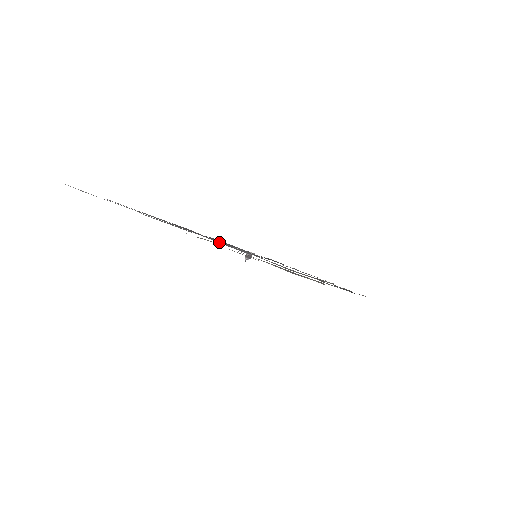
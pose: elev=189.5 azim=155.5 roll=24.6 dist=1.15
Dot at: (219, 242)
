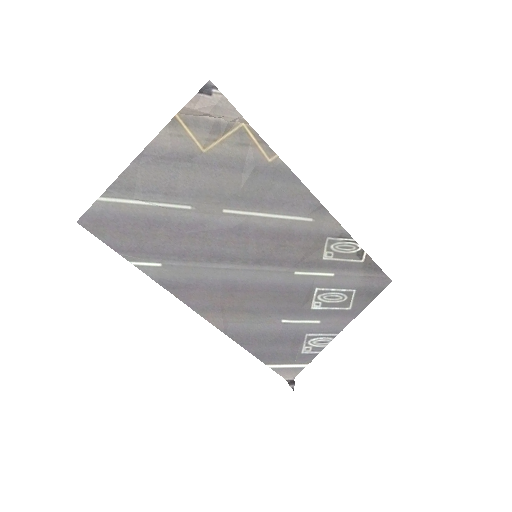
Dot at: (212, 226)
